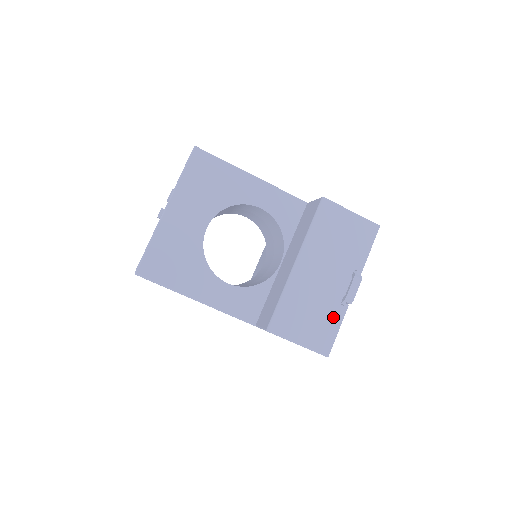
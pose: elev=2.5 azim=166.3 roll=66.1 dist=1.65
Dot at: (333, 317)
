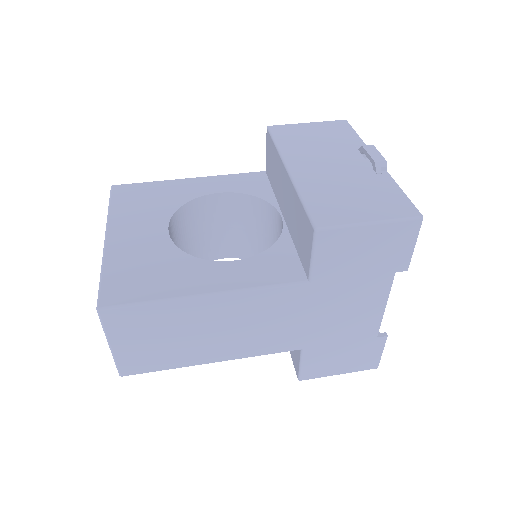
Dot at: (382, 186)
